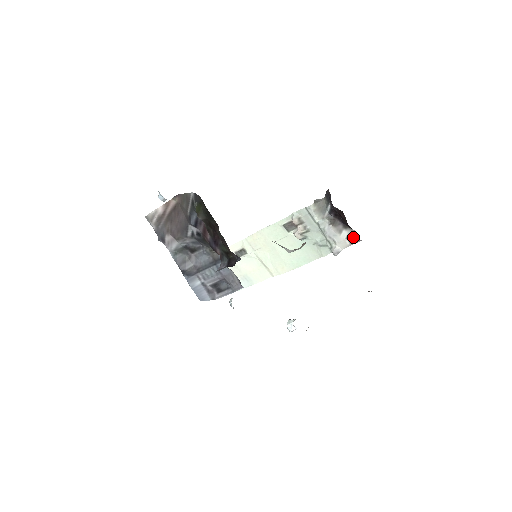
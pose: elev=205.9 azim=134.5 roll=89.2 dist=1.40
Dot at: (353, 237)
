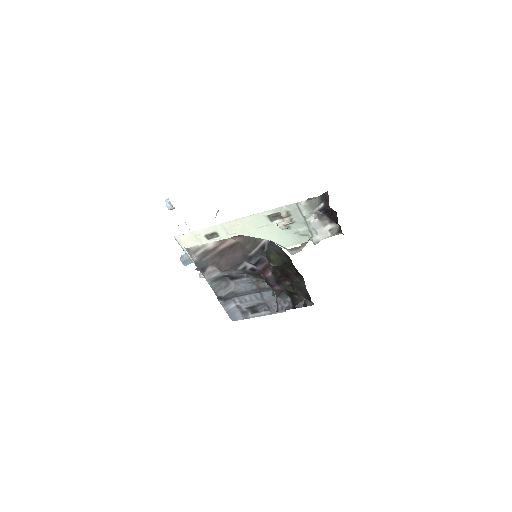
Dot at: (336, 230)
